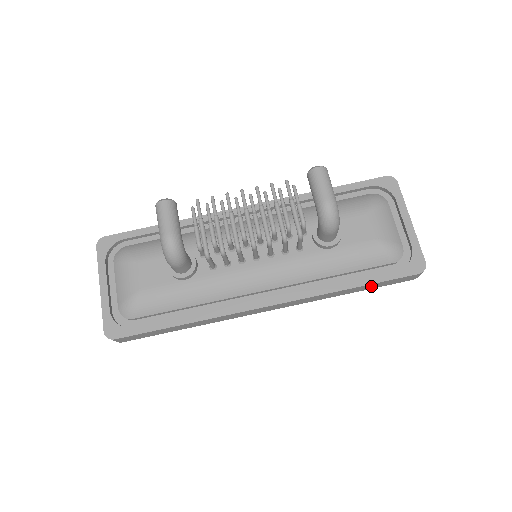
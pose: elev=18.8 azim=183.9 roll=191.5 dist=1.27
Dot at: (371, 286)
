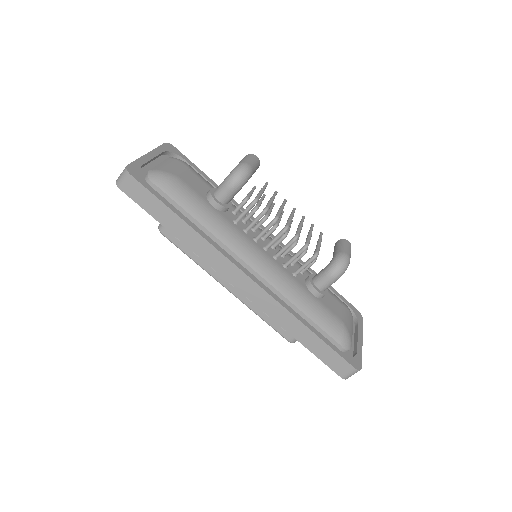
Dot at: (317, 346)
